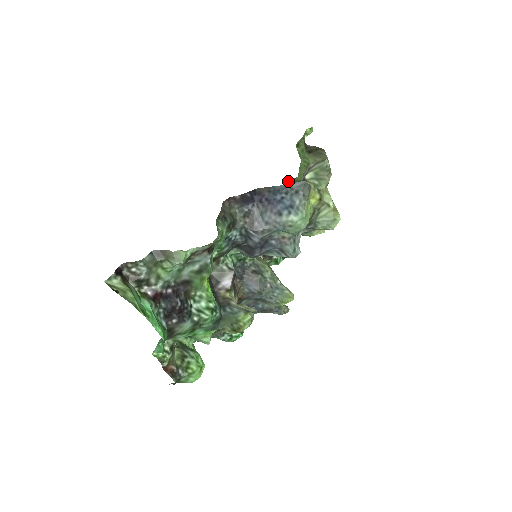
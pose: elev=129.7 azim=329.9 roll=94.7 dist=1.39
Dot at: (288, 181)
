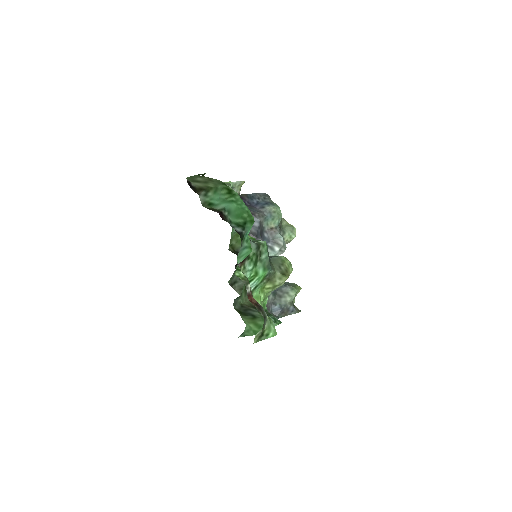
Dot at: occluded
